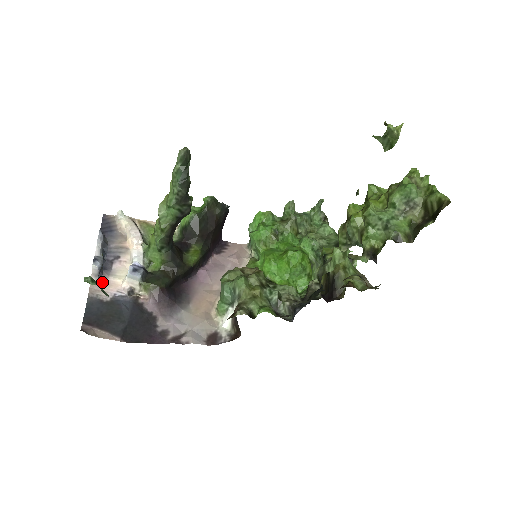
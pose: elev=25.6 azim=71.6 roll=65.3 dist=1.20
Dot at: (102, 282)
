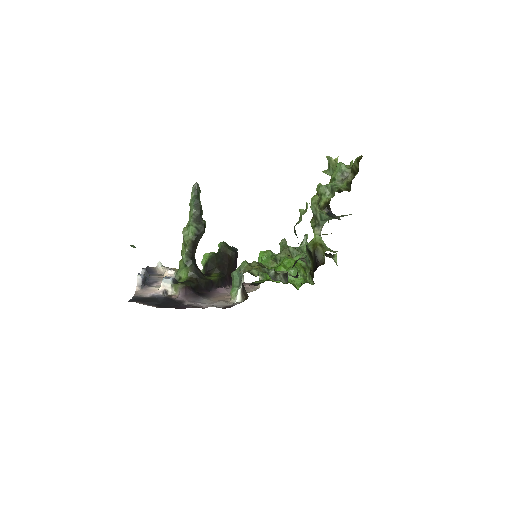
Dot at: (144, 290)
